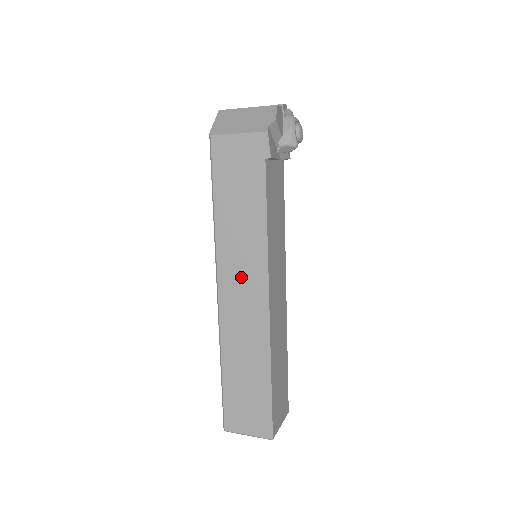
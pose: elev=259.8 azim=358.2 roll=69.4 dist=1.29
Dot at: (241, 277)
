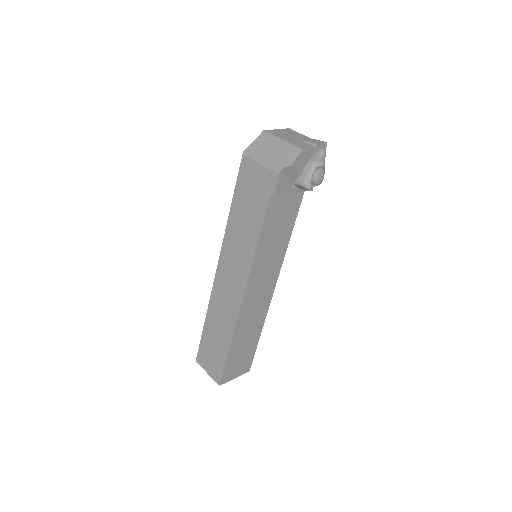
Dot at: (232, 270)
